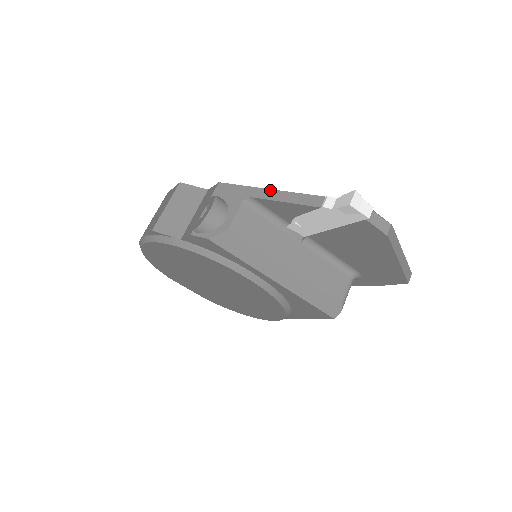
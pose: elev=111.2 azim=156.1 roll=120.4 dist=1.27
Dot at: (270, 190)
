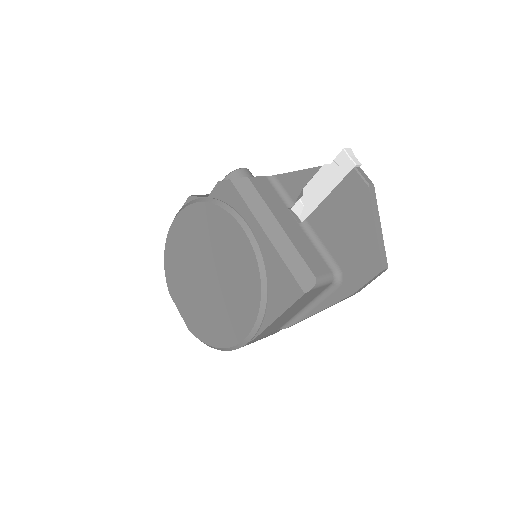
Dot at: occluded
